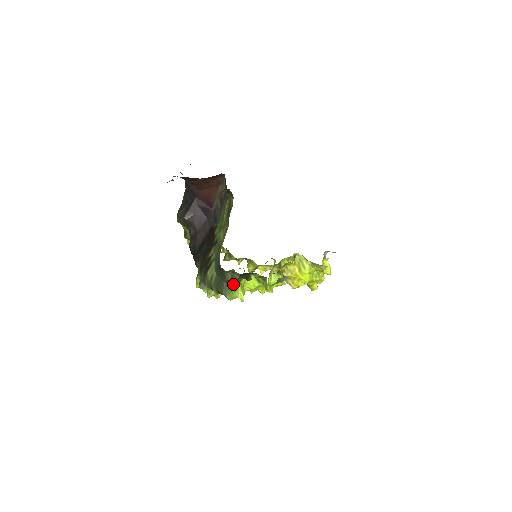
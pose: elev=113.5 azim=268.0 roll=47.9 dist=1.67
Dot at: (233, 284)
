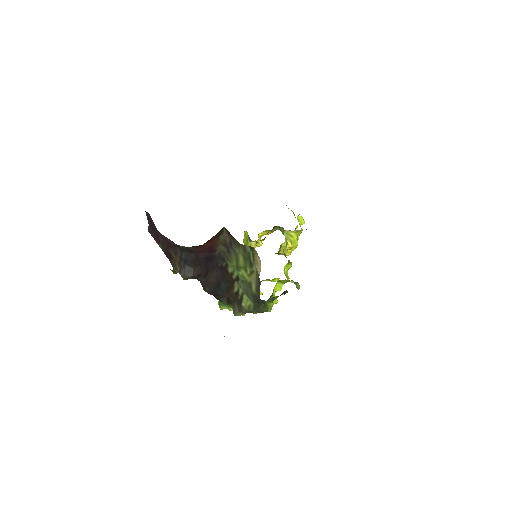
Dot at: (268, 300)
